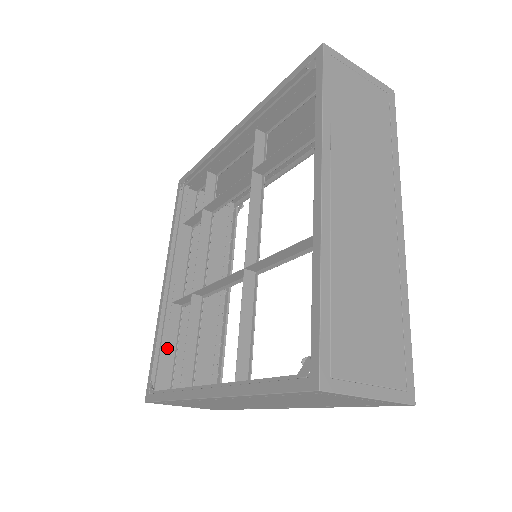
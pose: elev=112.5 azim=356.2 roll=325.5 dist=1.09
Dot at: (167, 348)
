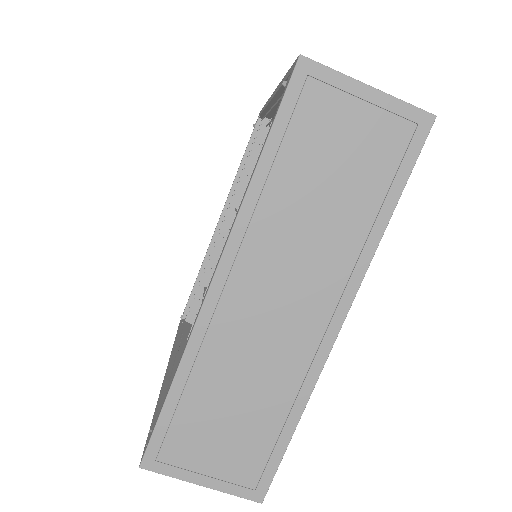
Dot at: occluded
